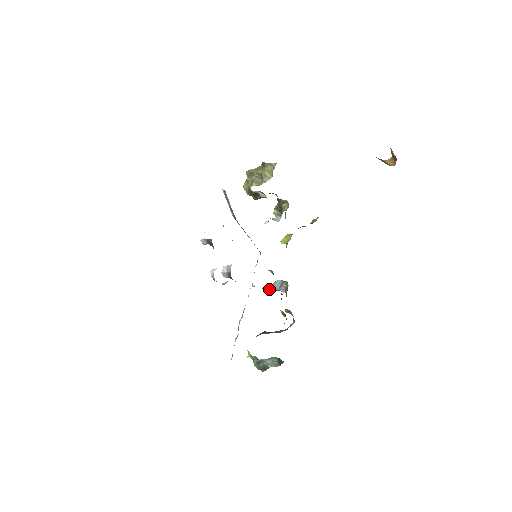
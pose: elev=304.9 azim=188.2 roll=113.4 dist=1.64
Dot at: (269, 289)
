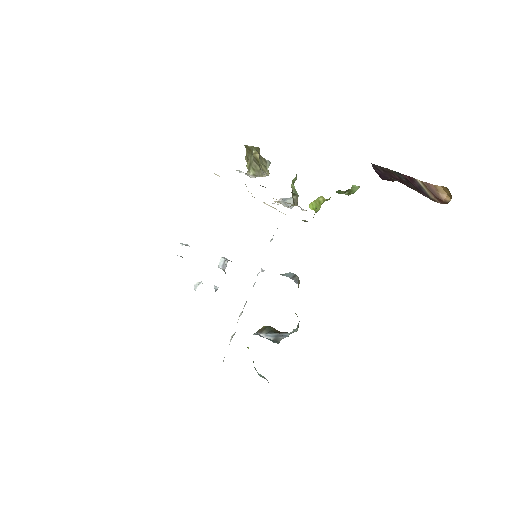
Dot at: occluded
